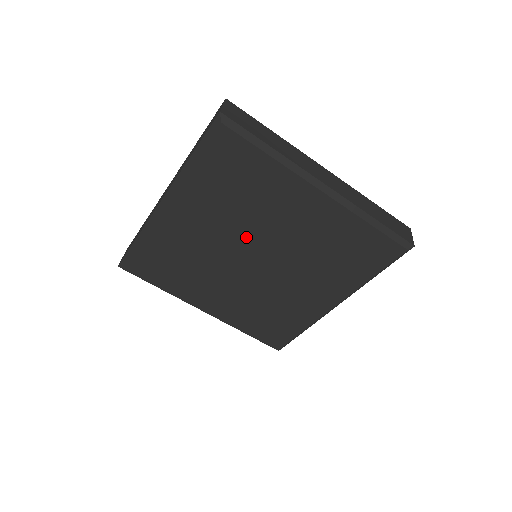
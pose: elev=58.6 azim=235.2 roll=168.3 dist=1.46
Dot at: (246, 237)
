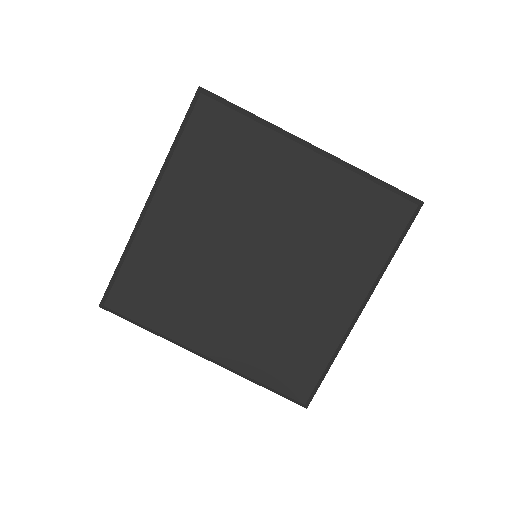
Dot at: (241, 226)
